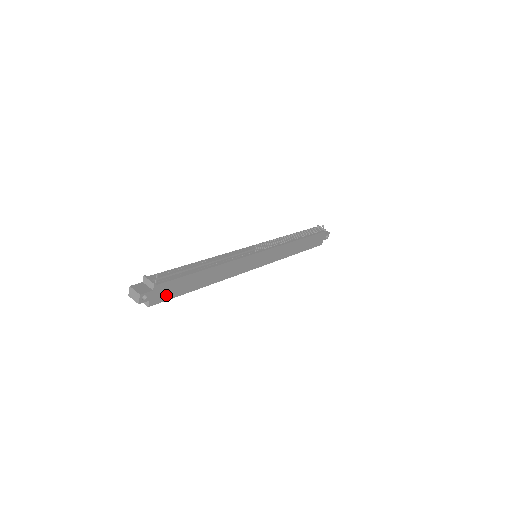
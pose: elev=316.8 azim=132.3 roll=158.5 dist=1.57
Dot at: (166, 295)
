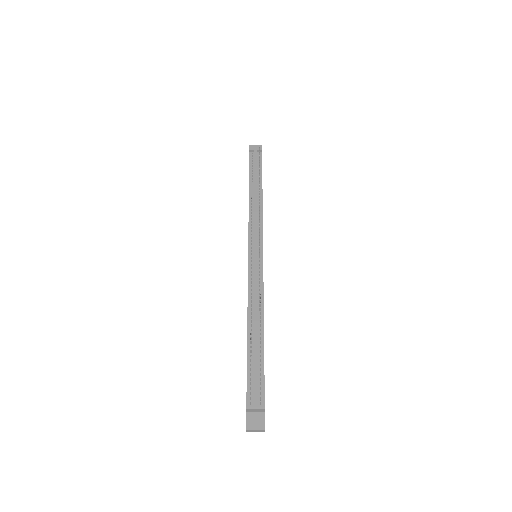
Dot at: occluded
